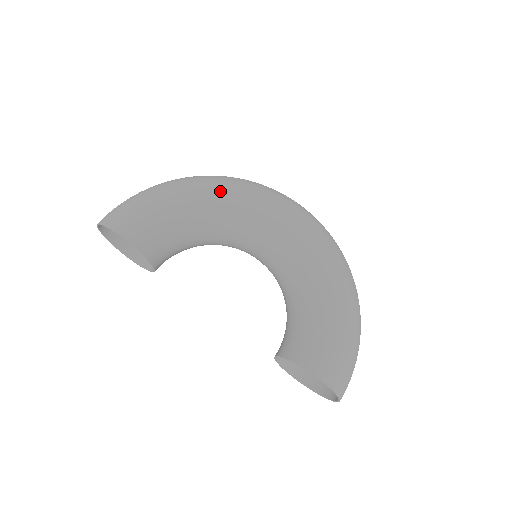
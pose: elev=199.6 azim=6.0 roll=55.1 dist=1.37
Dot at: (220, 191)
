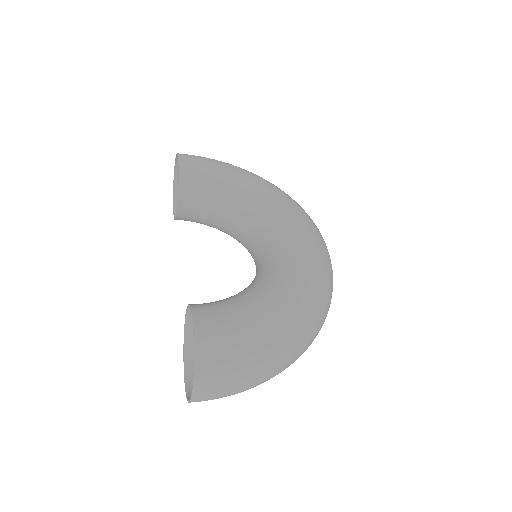
Dot at: (272, 189)
